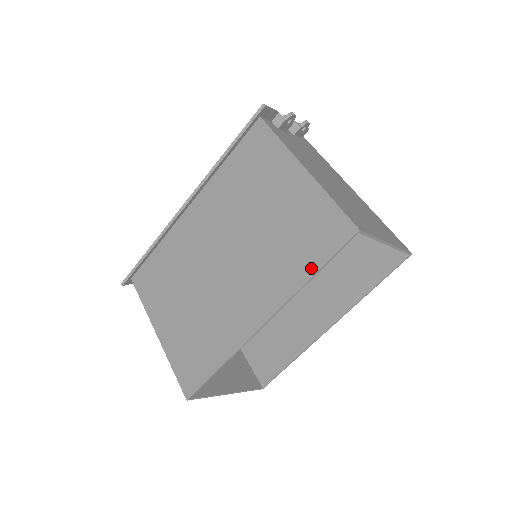
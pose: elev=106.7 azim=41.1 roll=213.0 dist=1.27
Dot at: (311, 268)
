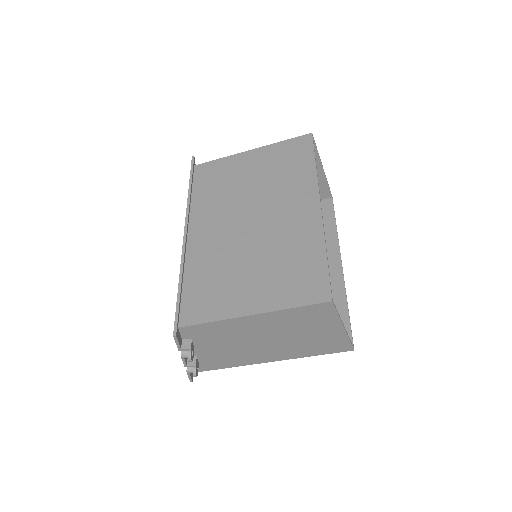
Dot at: (310, 163)
